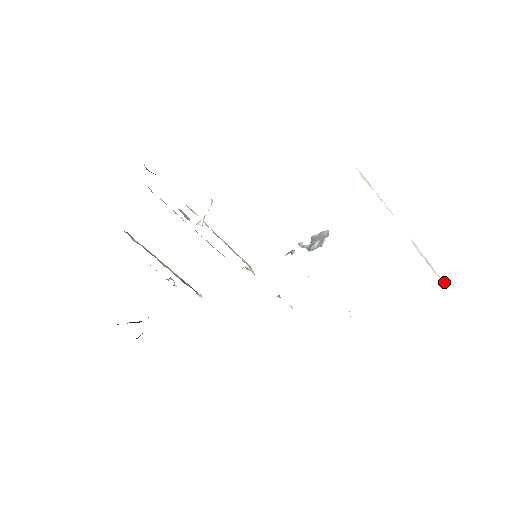
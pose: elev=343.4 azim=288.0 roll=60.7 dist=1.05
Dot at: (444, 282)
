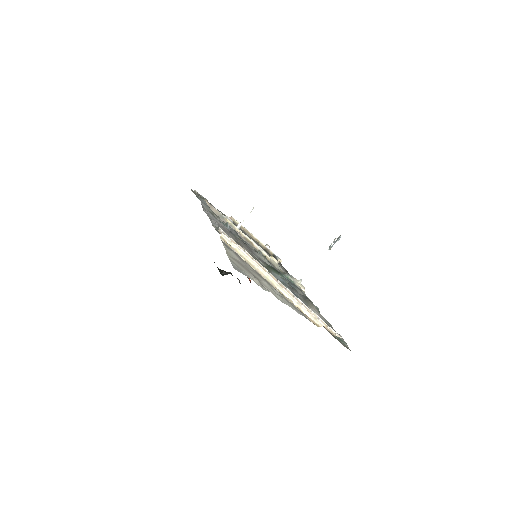
Dot at: (319, 321)
